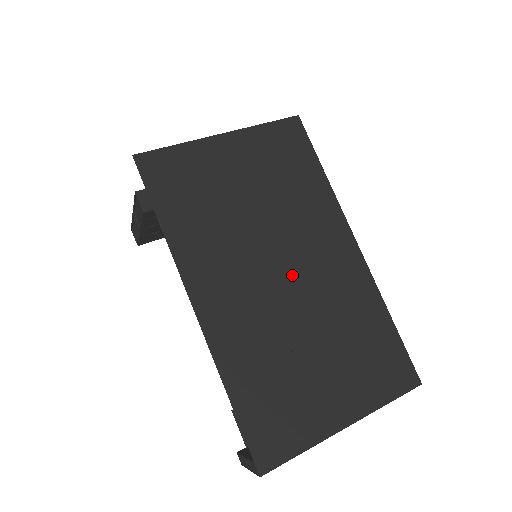
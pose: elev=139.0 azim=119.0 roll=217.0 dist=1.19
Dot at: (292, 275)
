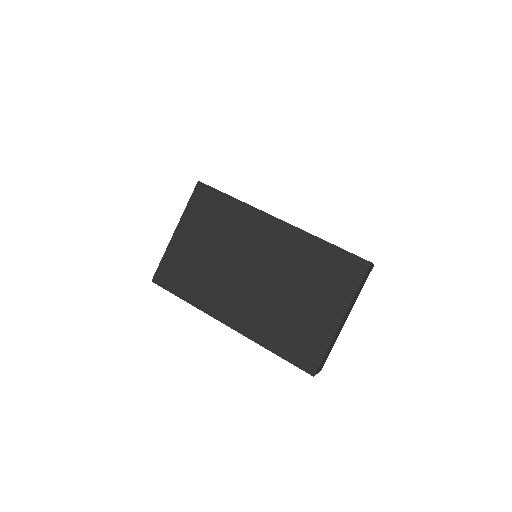
Dot at: (258, 269)
